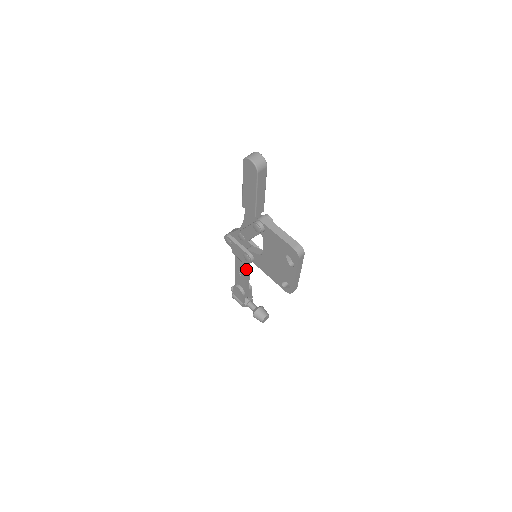
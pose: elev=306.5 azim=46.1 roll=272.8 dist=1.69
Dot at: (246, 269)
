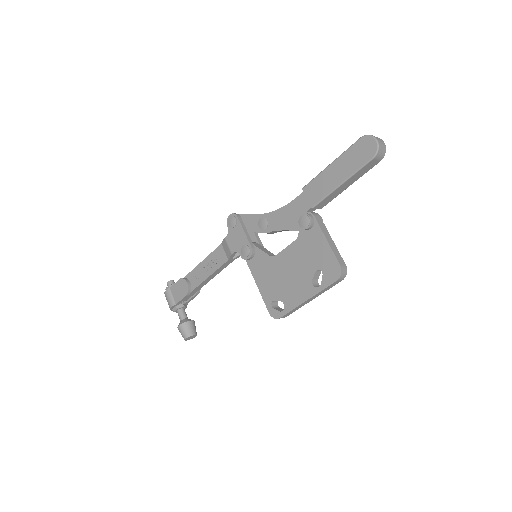
Dot at: (222, 266)
